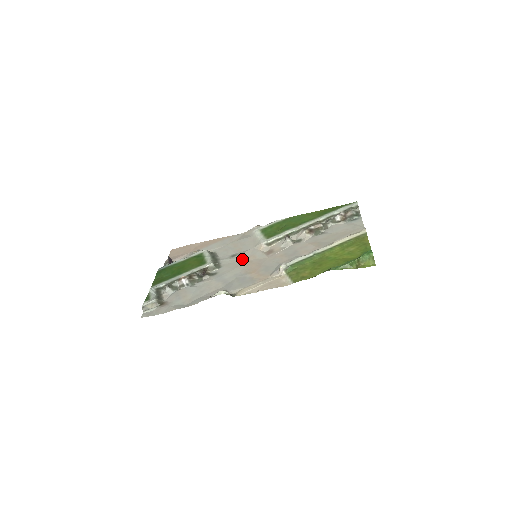
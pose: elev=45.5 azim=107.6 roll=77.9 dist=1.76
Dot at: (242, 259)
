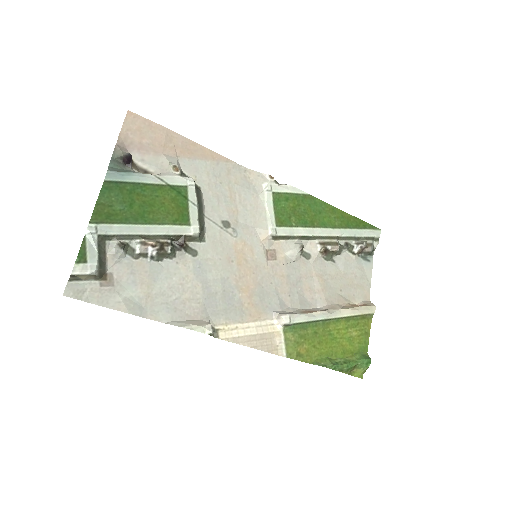
Dot at: (236, 244)
